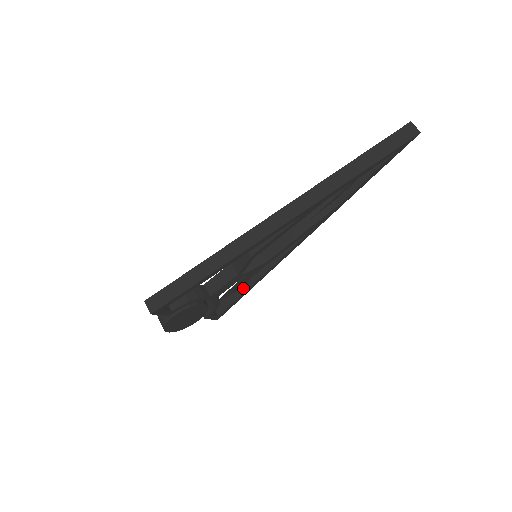
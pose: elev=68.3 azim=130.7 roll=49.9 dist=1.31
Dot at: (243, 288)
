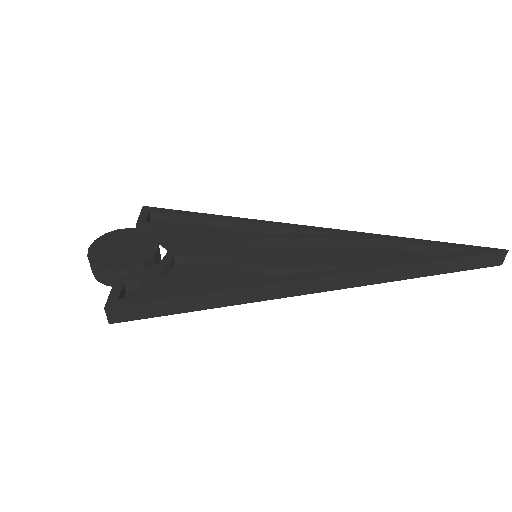
Dot at: (204, 228)
